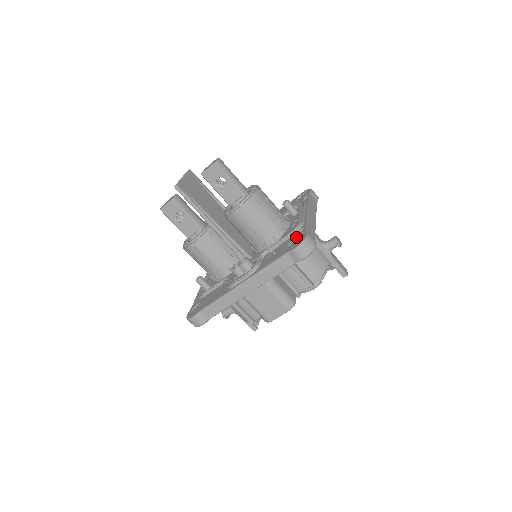
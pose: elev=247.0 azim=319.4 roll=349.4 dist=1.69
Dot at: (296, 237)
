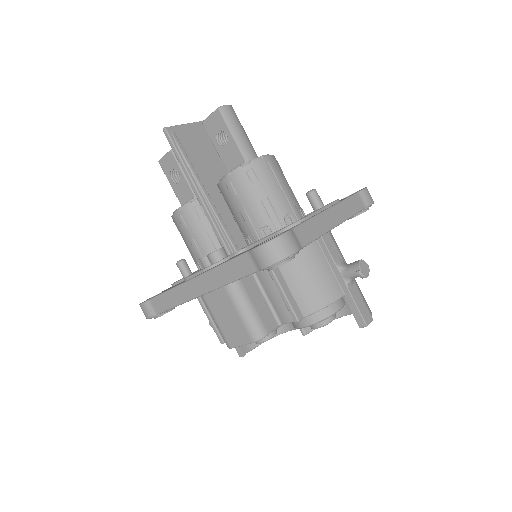
Dot at: occluded
